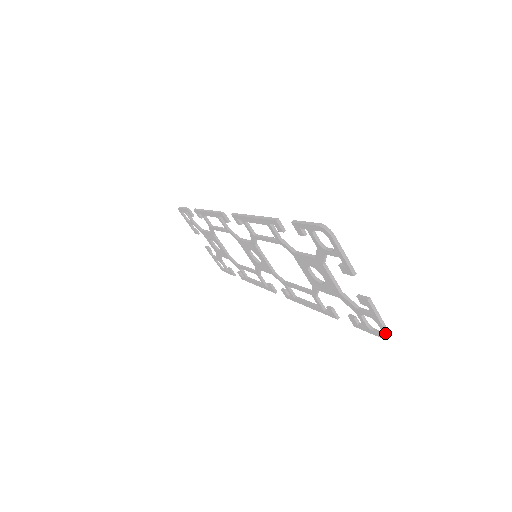
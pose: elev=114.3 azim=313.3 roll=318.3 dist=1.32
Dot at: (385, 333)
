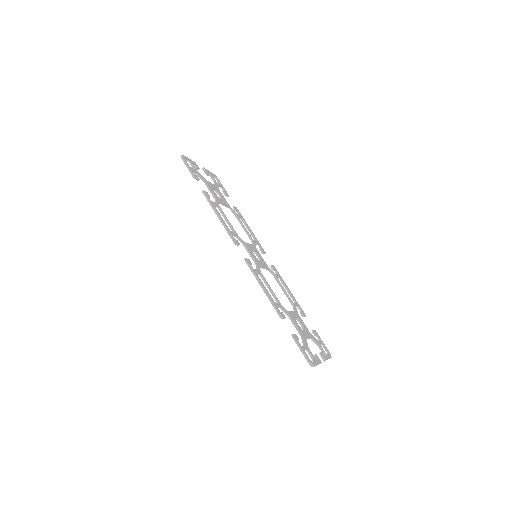
Dot at: occluded
